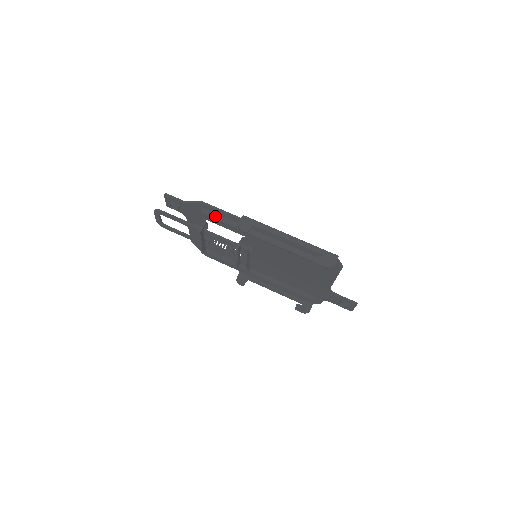
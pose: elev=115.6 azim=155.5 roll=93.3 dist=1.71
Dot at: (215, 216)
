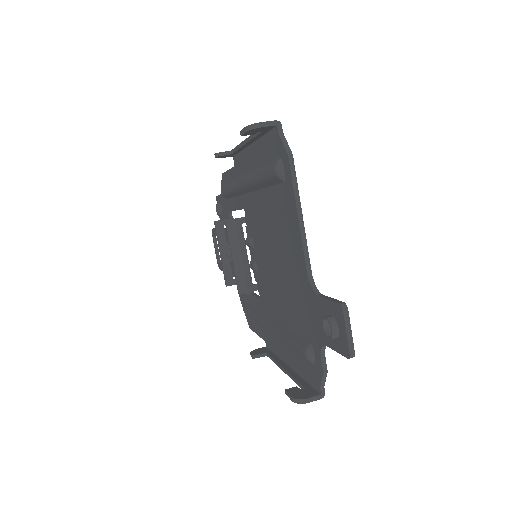
Dot at: (227, 185)
